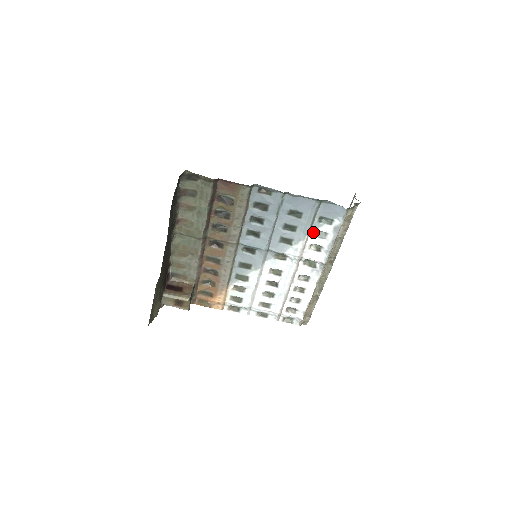
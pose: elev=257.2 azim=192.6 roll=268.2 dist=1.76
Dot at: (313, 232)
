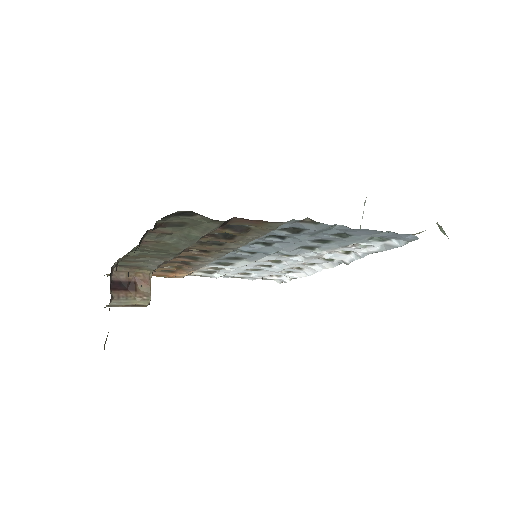
Dot at: (353, 244)
